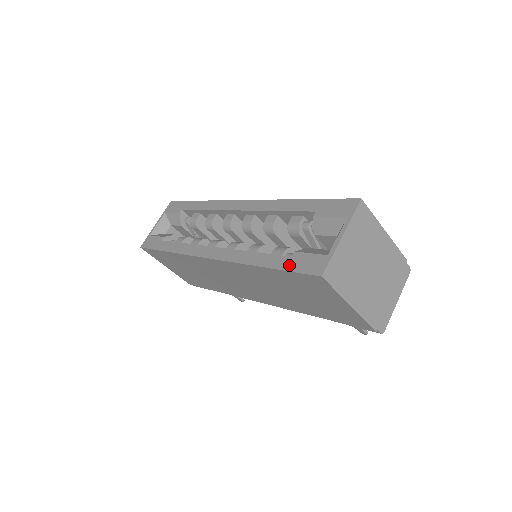
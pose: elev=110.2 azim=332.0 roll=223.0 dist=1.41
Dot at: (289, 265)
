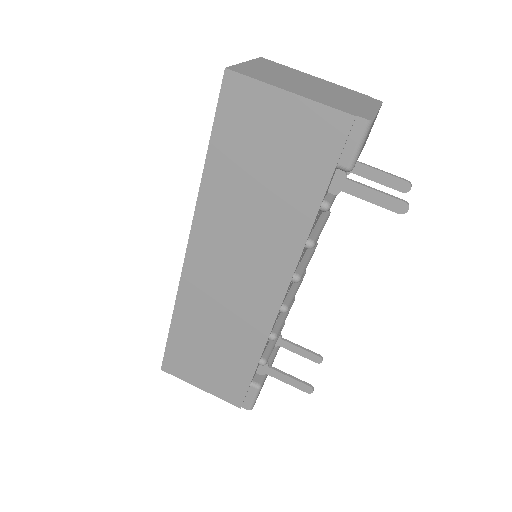
Dot at: (216, 122)
